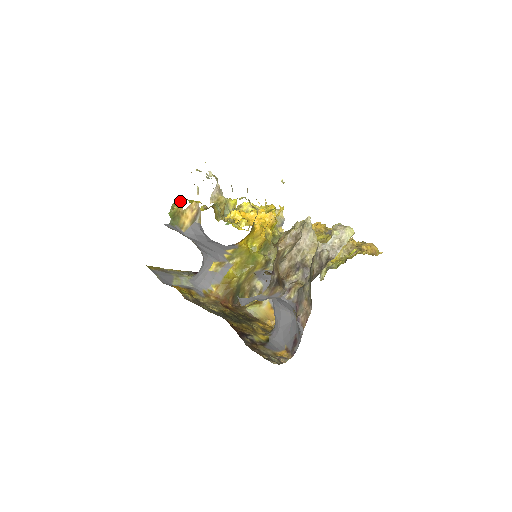
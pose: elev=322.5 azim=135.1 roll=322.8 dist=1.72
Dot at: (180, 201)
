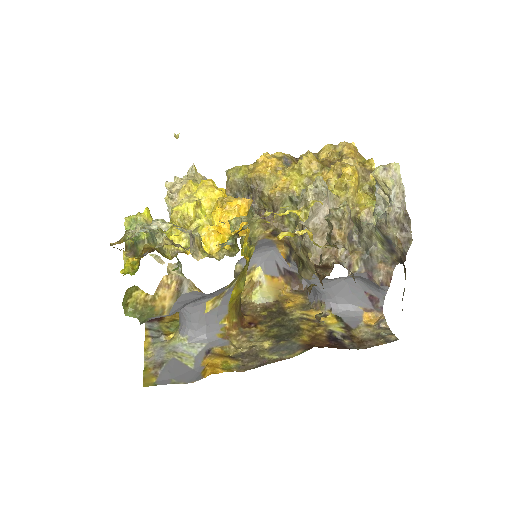
Dot at: (133, 290)
